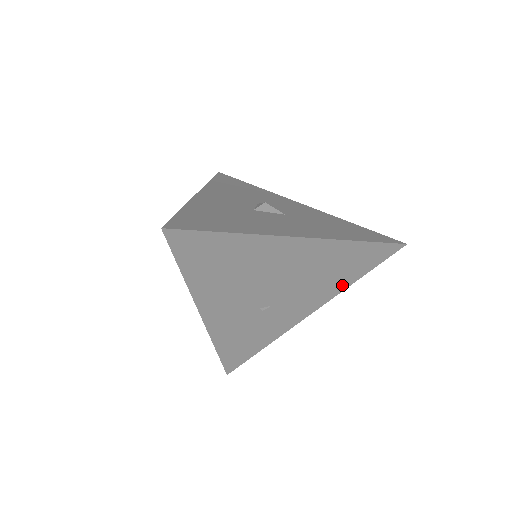
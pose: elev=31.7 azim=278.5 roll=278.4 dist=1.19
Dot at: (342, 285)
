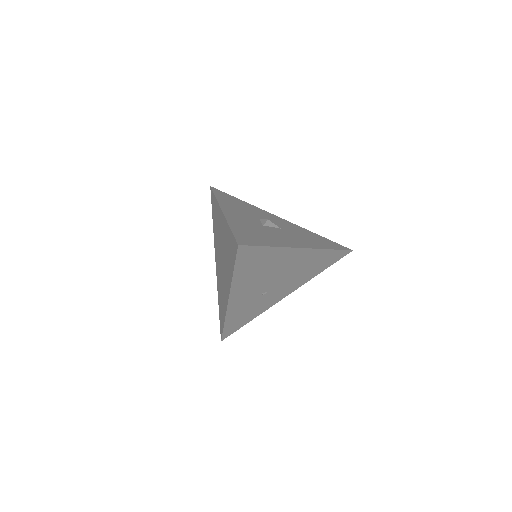
Dot at: (311, 276)
